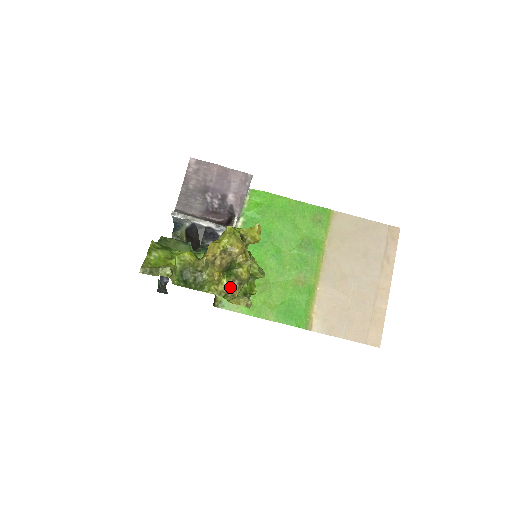
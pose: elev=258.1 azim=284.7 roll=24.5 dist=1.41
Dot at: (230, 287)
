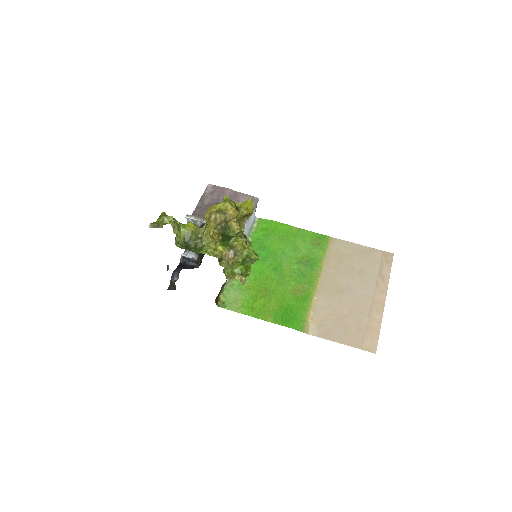
Dot at: (225, 254)
